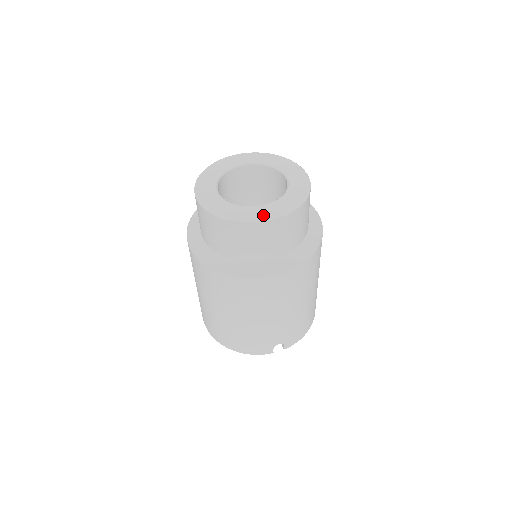
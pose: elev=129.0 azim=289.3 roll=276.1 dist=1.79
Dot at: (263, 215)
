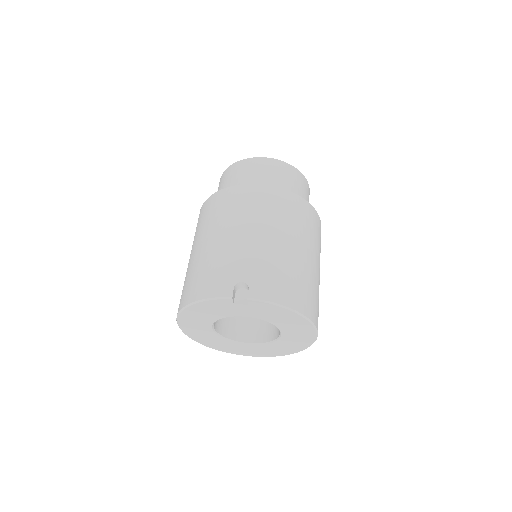
Dot at: occluded
